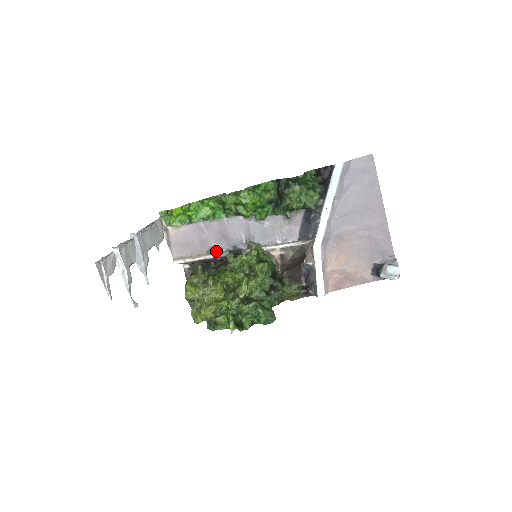
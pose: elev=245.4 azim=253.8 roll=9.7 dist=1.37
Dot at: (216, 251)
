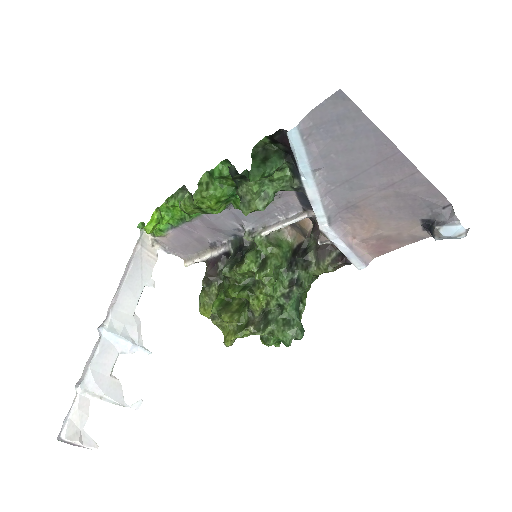
Dot at: (218, 245)
